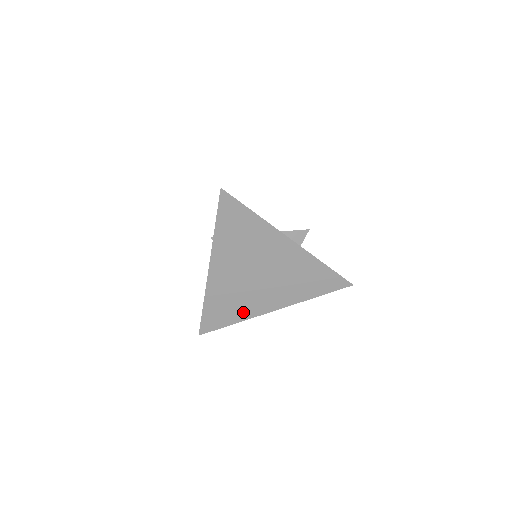
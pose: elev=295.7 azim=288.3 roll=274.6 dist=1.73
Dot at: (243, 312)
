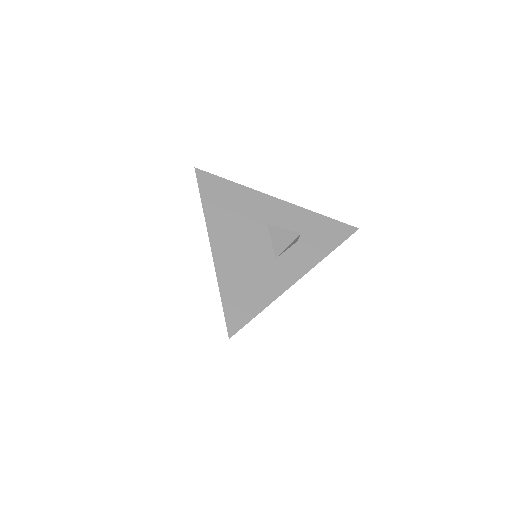
Dot at: occluded
